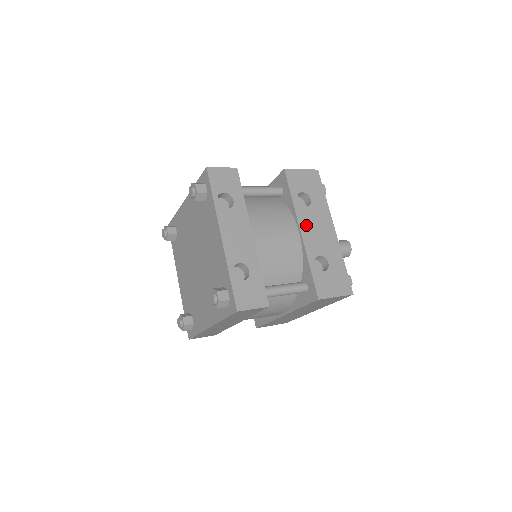
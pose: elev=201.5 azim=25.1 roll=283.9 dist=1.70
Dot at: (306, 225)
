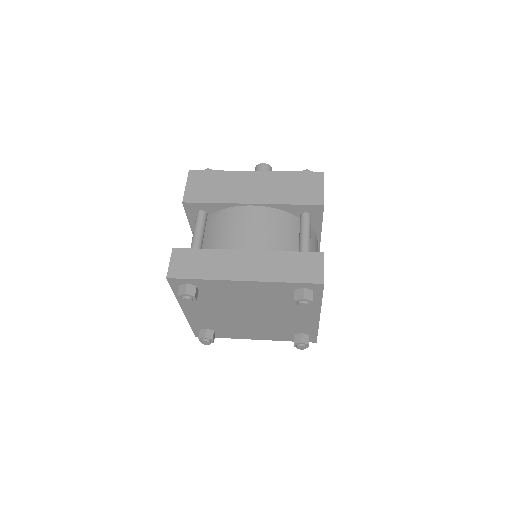
Dot at: occluded
